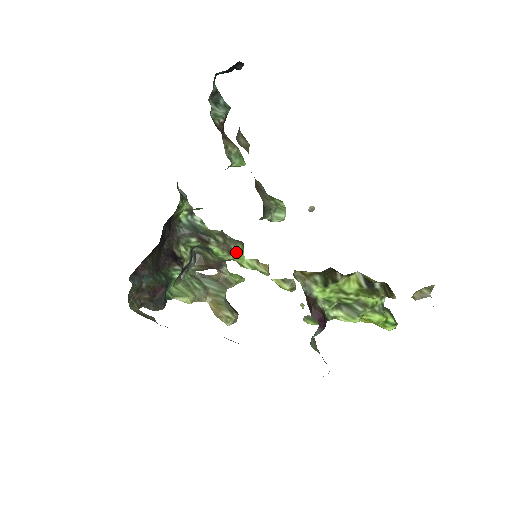
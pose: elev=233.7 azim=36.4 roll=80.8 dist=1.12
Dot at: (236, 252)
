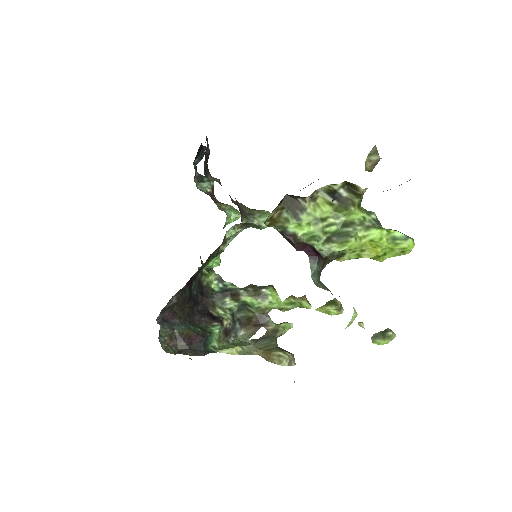
Dot at: (268, 295)
